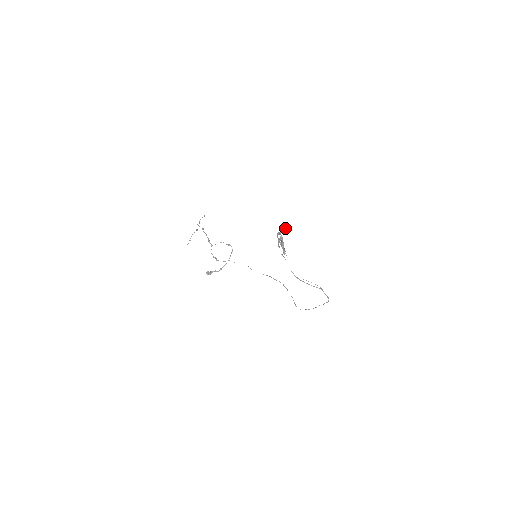
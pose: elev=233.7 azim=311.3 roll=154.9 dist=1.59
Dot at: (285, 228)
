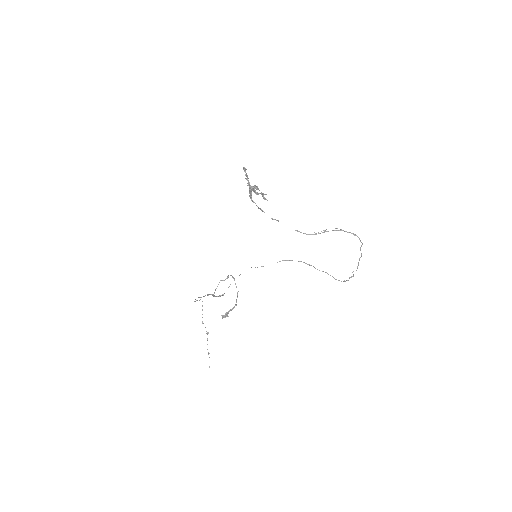
Dot at: (244, 168)
